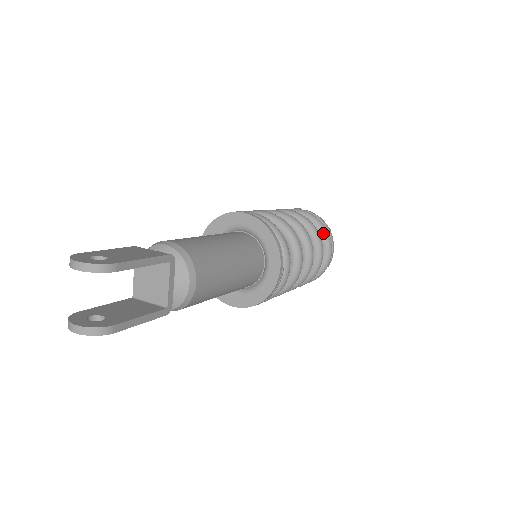
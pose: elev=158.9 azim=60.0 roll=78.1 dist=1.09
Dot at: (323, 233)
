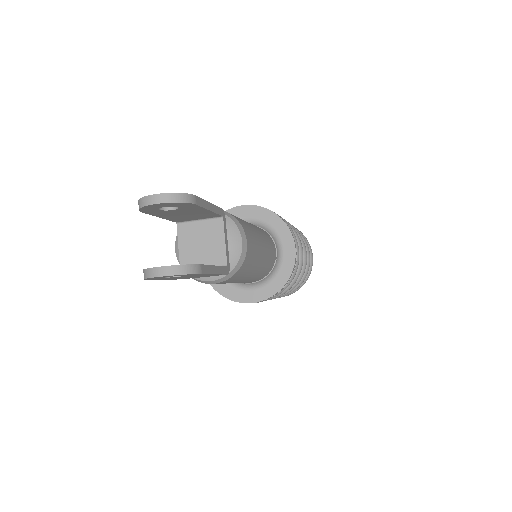
Dot at: occluded
